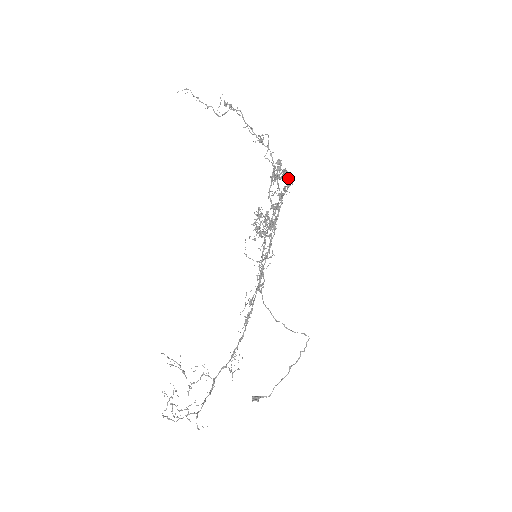
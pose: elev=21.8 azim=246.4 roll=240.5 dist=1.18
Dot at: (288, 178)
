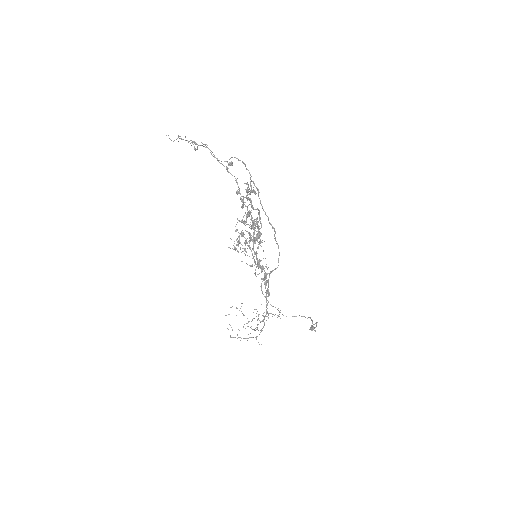
Dot at: (251, 203)
